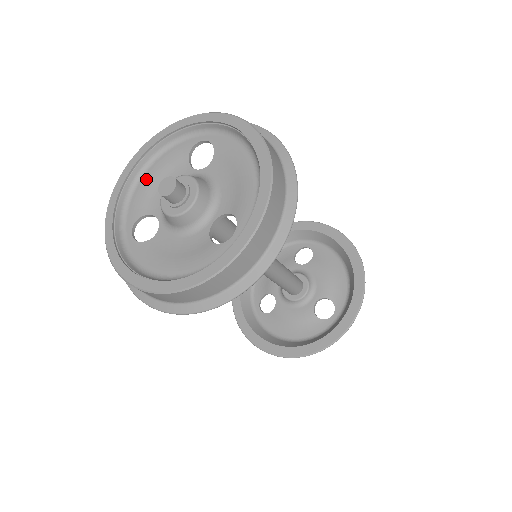
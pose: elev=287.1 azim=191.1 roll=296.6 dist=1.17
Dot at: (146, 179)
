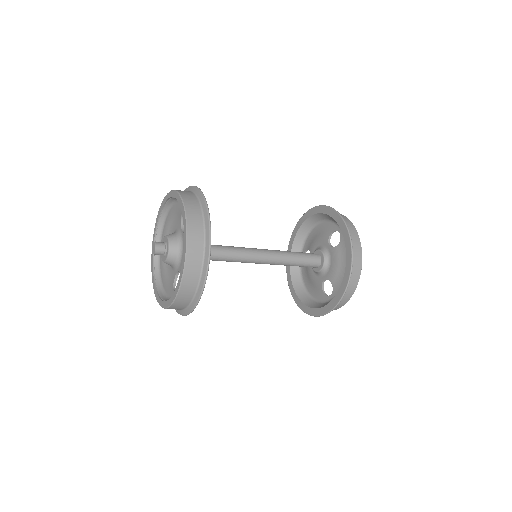
Dot at: (170, 213)
